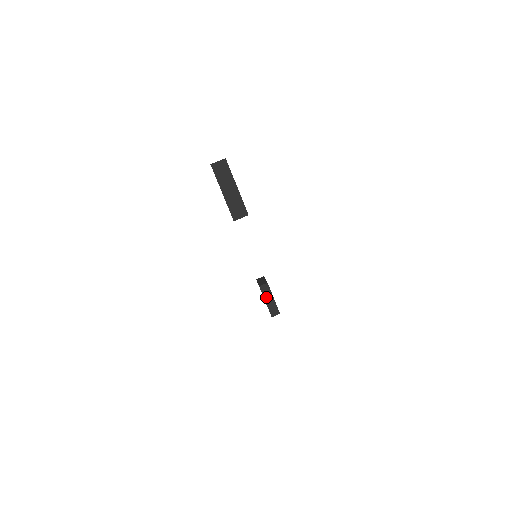
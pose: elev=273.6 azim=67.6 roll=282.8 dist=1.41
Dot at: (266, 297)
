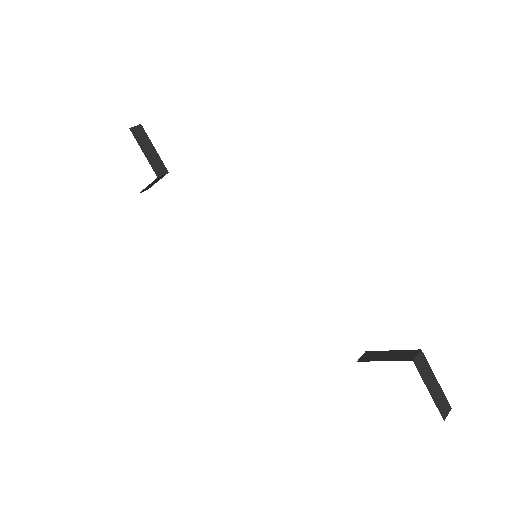
Dot at: (378, 359)
